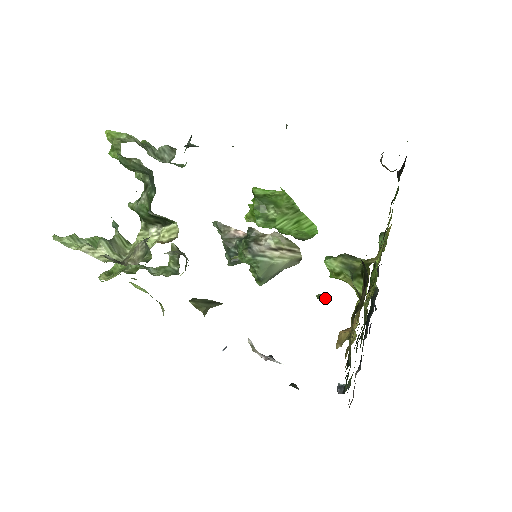
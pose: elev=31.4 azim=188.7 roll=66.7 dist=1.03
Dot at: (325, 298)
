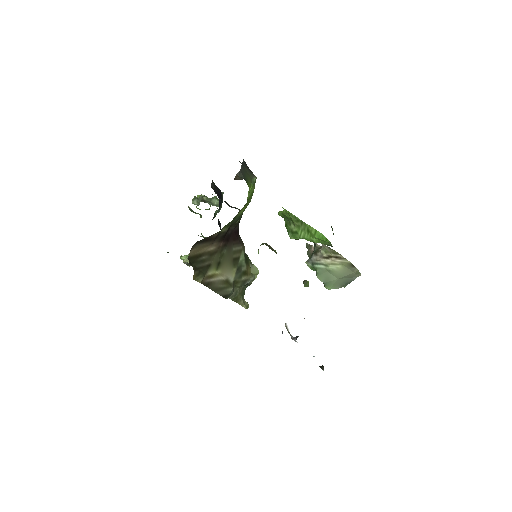
Dot at: (304, 285)
